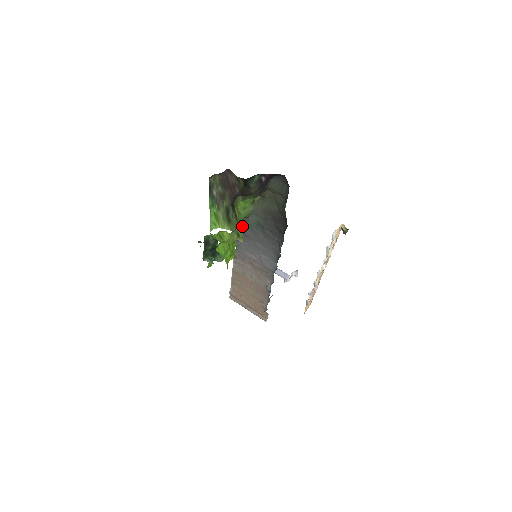
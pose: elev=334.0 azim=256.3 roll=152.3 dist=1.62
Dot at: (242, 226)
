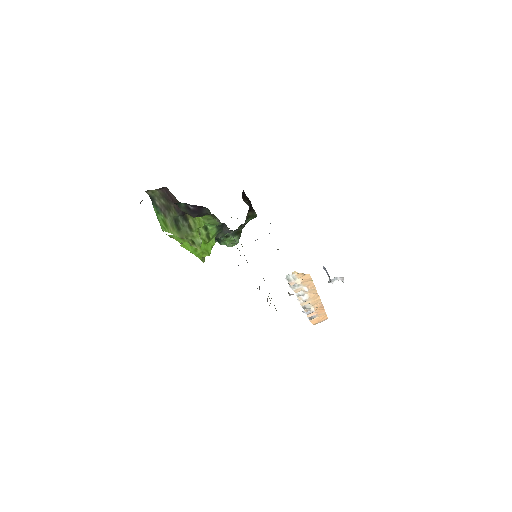
Dot at: occluded
